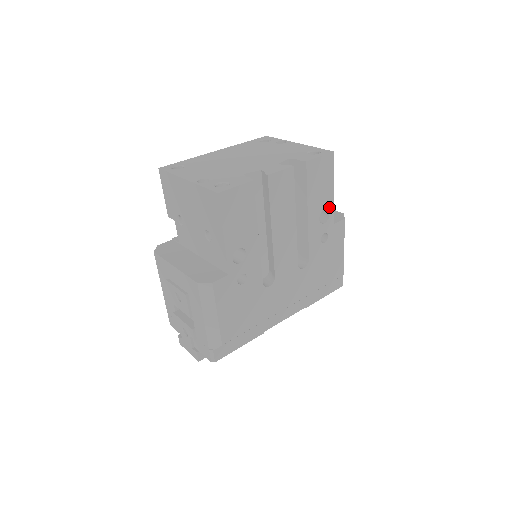
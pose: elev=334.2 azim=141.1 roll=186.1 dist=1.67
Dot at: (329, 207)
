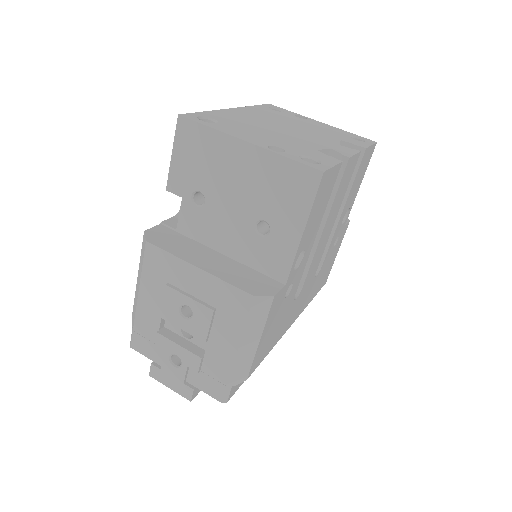
Dot at: (351, 206)
